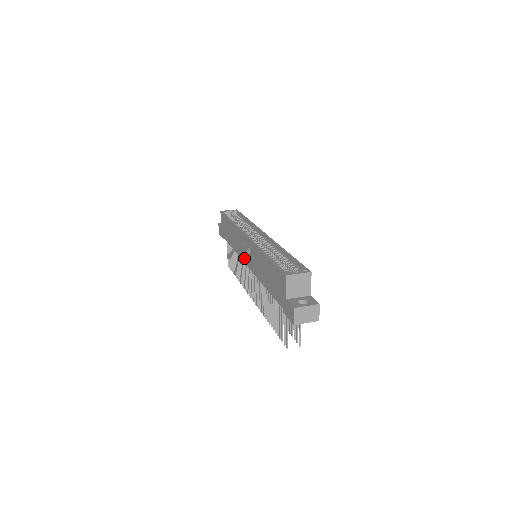
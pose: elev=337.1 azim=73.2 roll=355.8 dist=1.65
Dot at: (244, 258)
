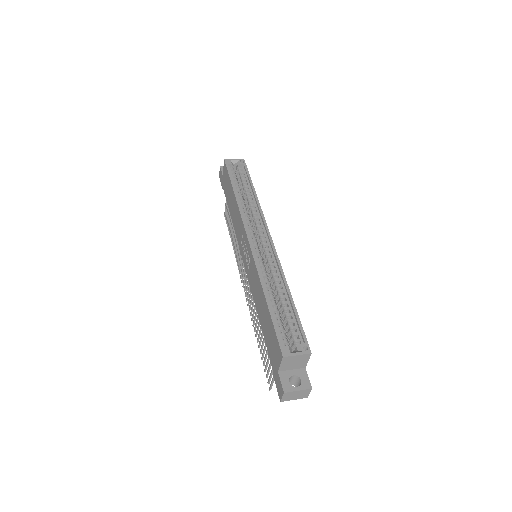
Dot at: (242, 254)
